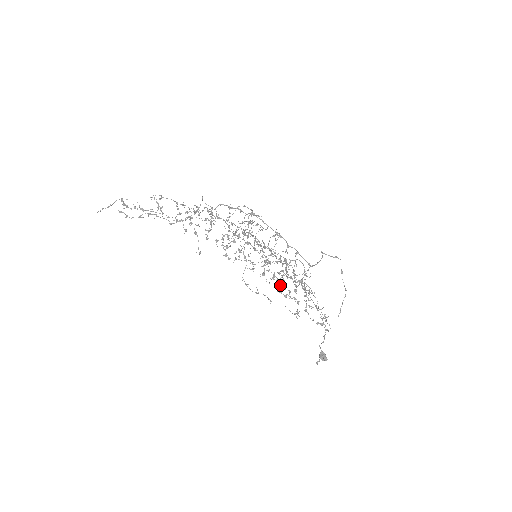
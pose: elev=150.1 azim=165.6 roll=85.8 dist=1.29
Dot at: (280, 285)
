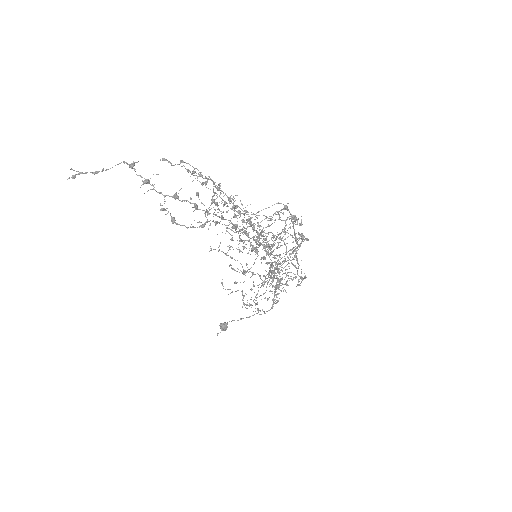
Dot at: occluded
